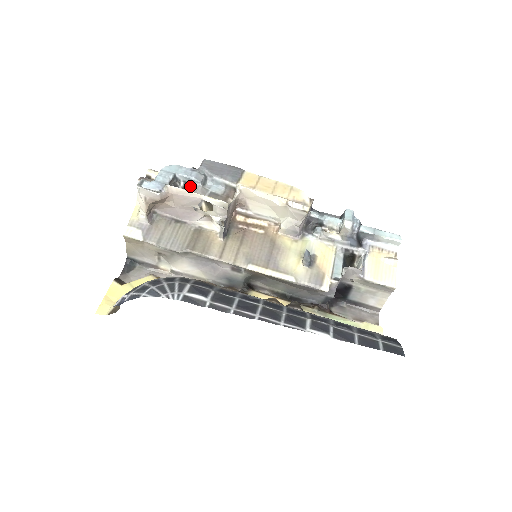
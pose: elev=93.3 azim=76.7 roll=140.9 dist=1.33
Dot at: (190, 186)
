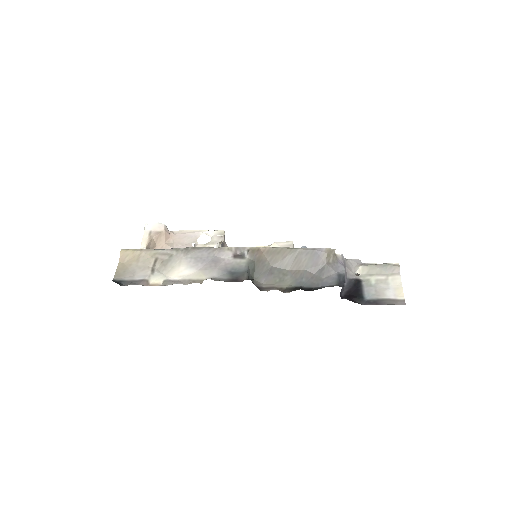
Dot at: occluded
